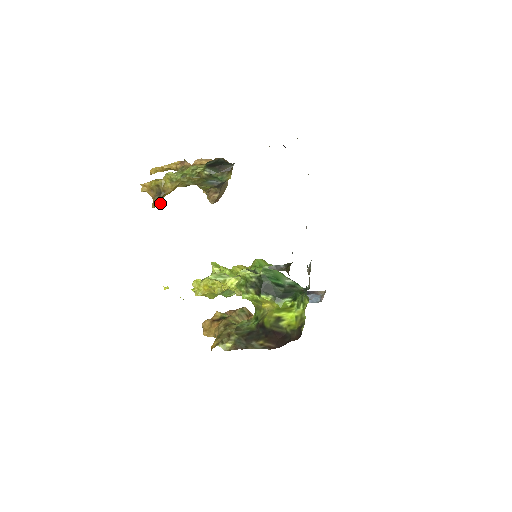
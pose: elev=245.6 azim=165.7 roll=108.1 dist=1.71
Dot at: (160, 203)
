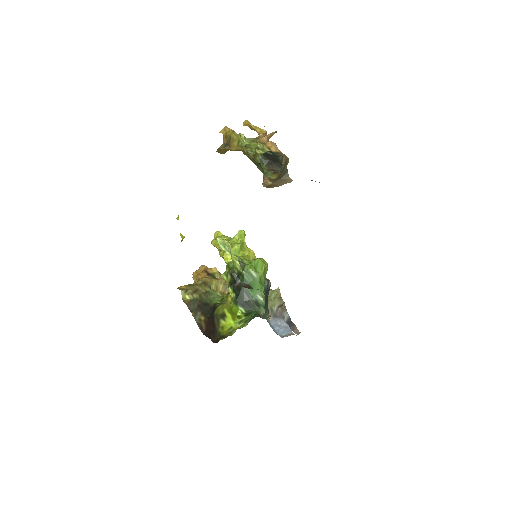
Dot at: (225, 152)
